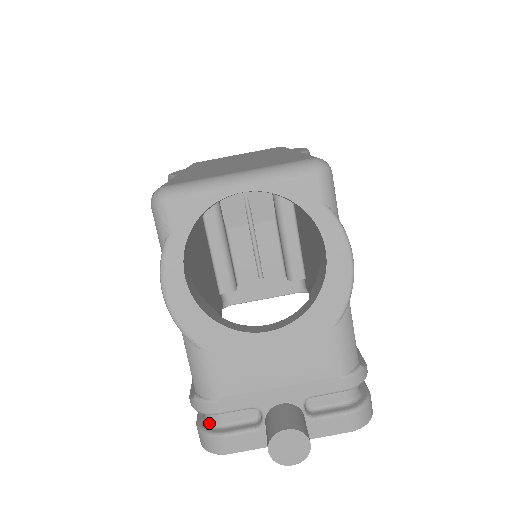
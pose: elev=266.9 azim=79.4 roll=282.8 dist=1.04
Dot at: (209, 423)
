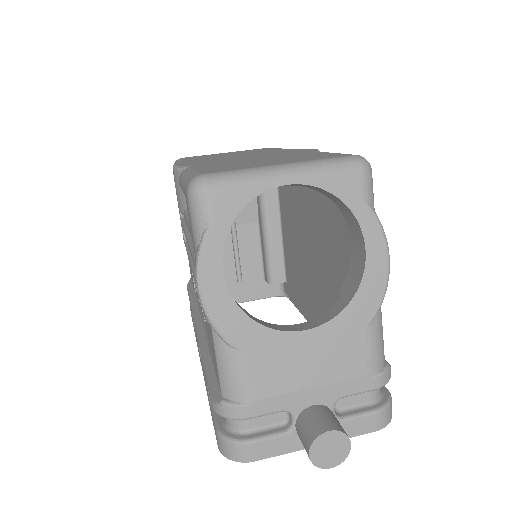
Dot at: (233, 429)
